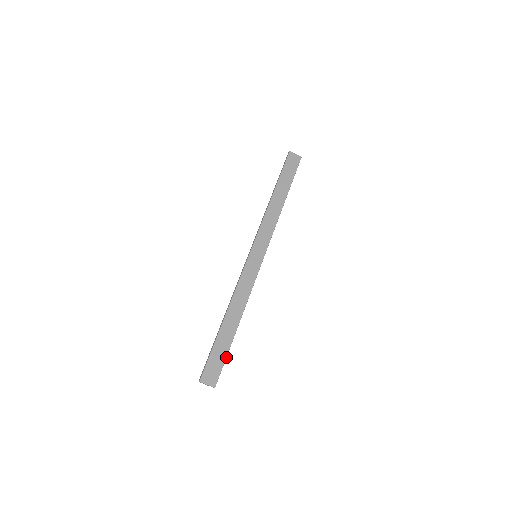
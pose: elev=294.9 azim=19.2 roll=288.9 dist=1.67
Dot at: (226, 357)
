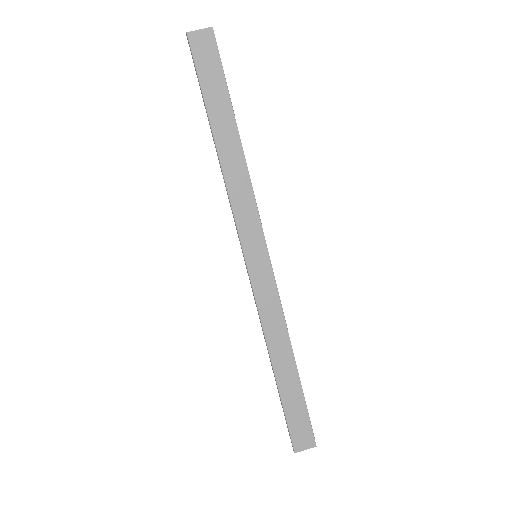
Dot at: (306, 407)
